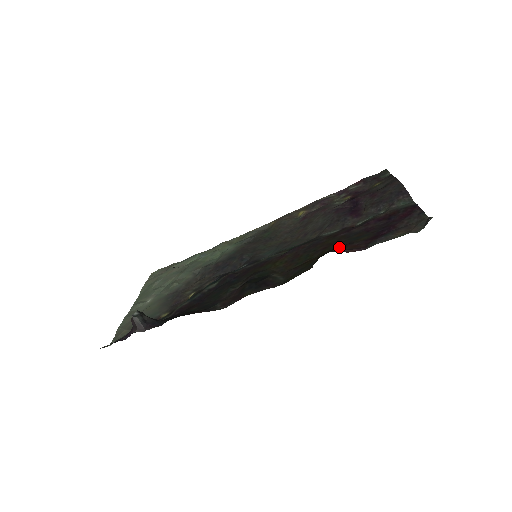
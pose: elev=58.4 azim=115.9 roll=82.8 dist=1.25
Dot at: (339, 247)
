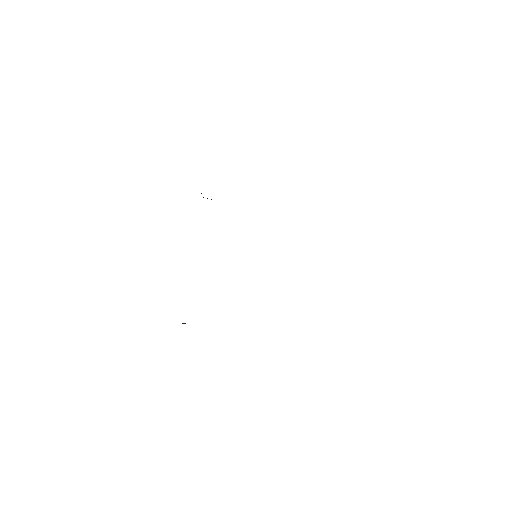
Dot at: occluded
